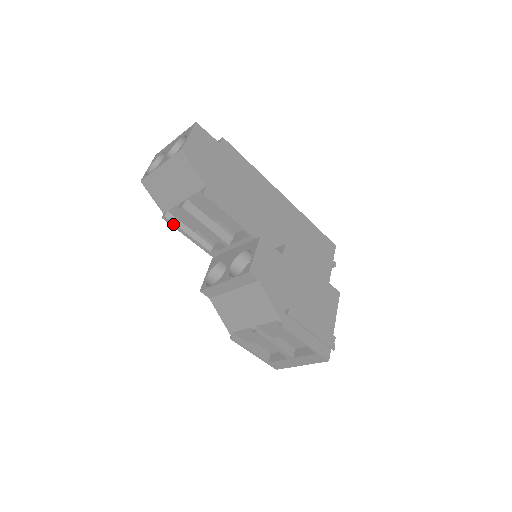
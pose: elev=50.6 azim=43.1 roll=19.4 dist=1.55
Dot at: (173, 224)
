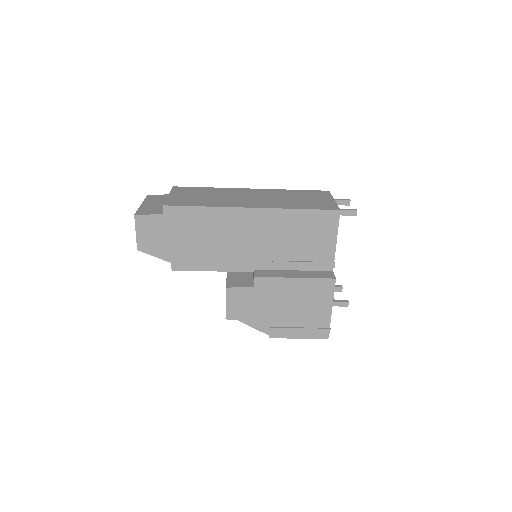
Dot at: occluded
